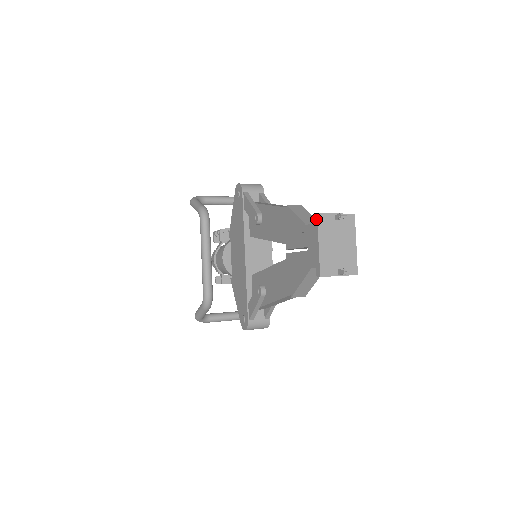
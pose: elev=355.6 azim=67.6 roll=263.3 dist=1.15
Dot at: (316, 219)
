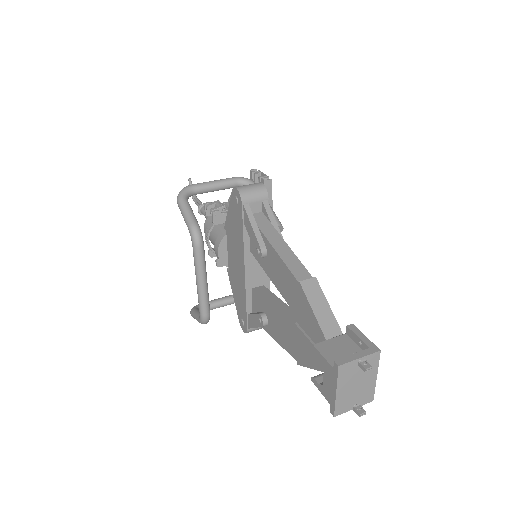
Dot at: (336, 369)
